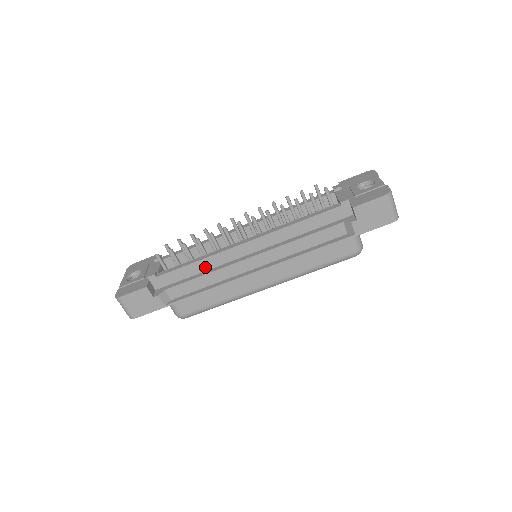
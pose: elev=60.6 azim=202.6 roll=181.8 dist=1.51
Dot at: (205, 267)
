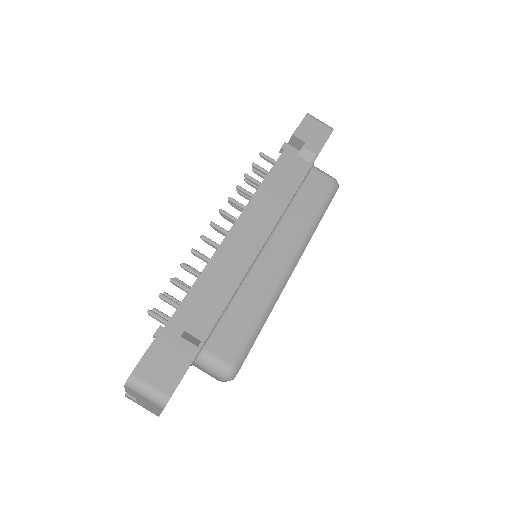
Dot at: (212, 279)
